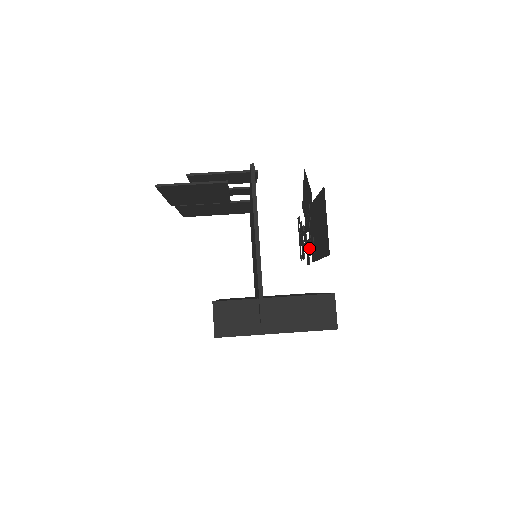
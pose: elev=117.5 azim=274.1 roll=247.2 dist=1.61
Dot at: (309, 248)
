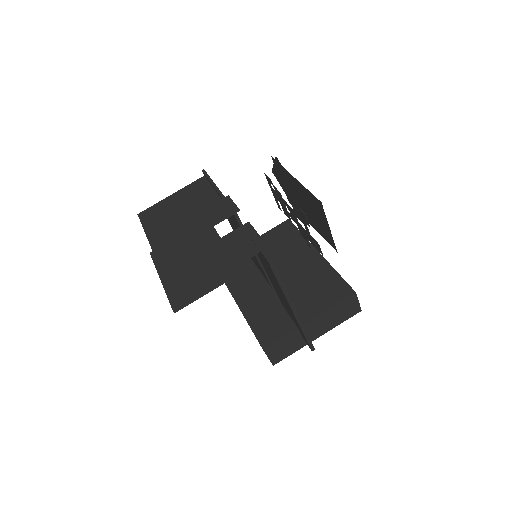
Dot at: (307, 237)
